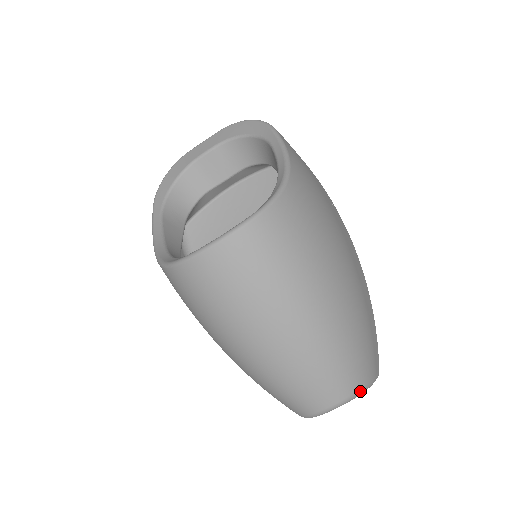
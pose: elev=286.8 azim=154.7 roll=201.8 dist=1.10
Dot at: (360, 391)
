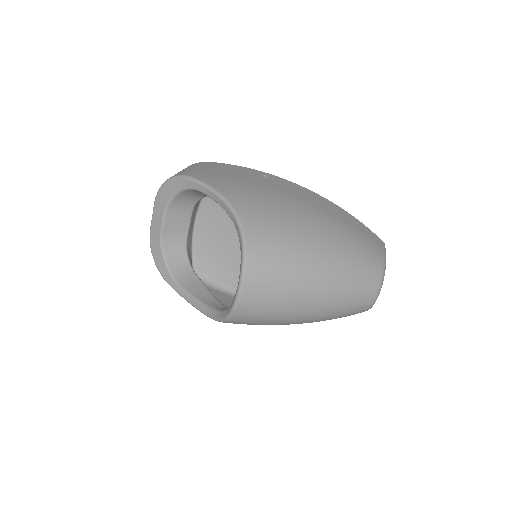
Dot at: (383, 272)
